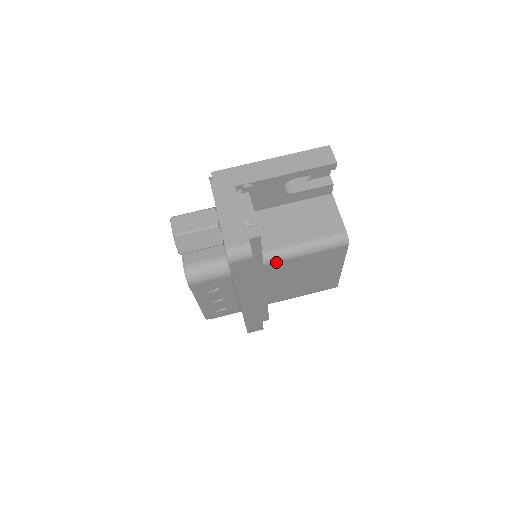
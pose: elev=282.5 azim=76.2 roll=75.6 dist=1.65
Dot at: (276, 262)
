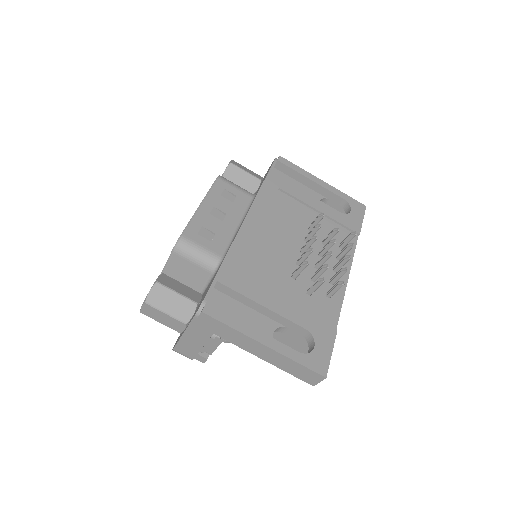
Dot at: occluded
